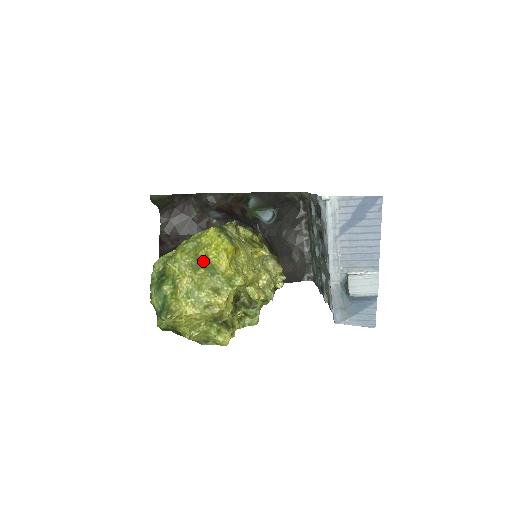
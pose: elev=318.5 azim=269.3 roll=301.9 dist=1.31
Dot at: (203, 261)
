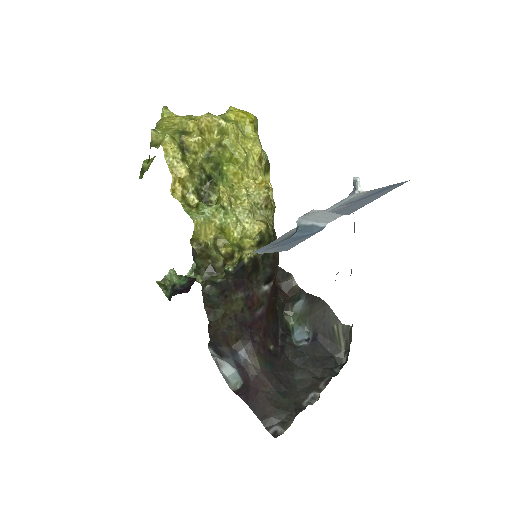
Dot at: occluded
